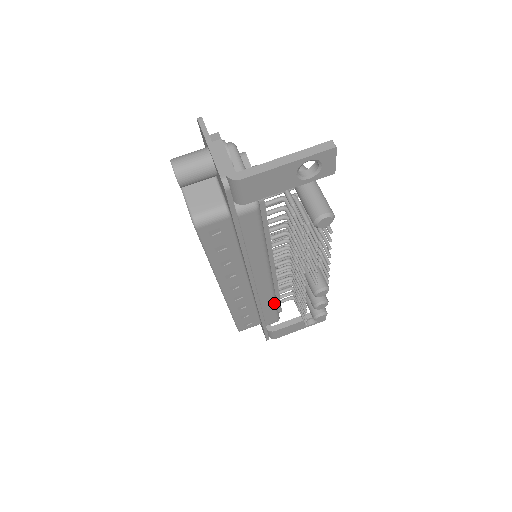
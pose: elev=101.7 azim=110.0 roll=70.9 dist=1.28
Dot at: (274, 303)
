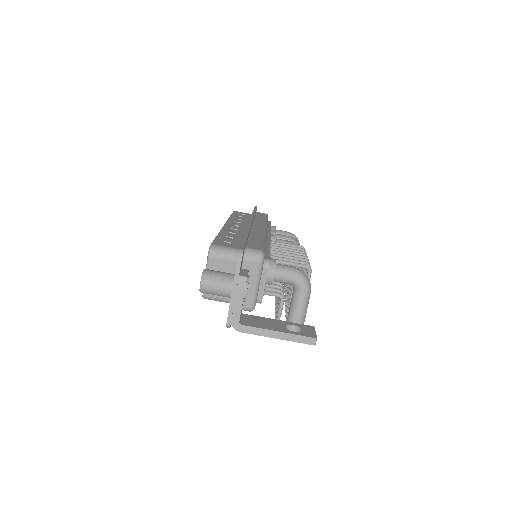
Dot at: occluded
